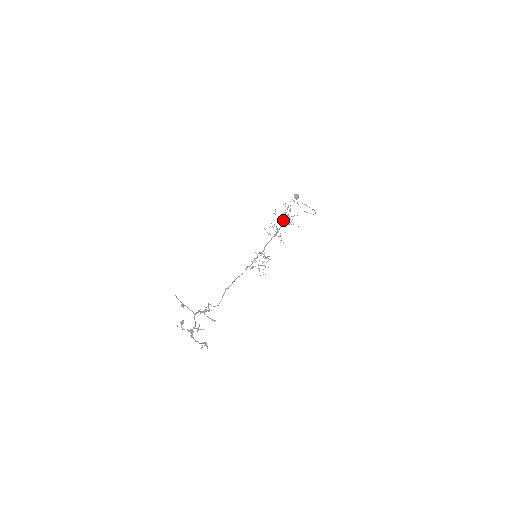
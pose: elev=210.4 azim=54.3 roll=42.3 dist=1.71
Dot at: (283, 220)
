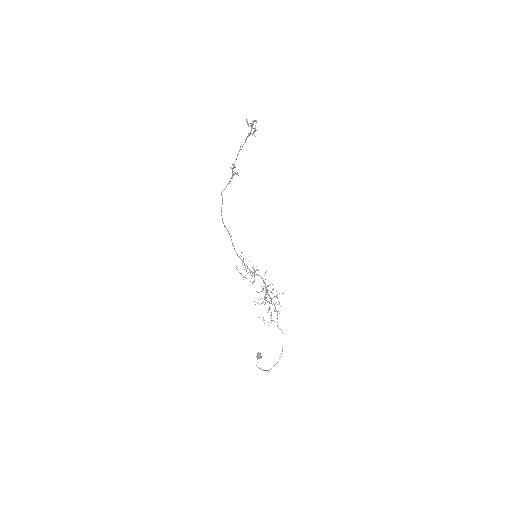
Dot at: occluded
